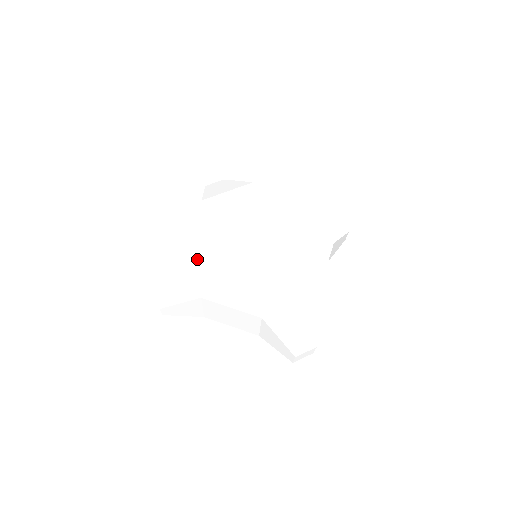
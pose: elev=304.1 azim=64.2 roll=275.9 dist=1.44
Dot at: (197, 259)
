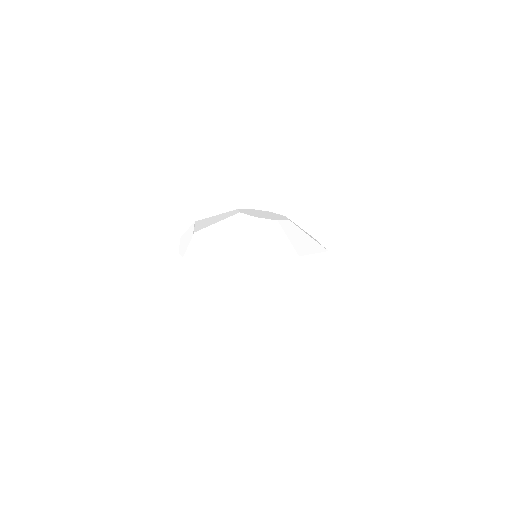
Dot at: (219, 232)
